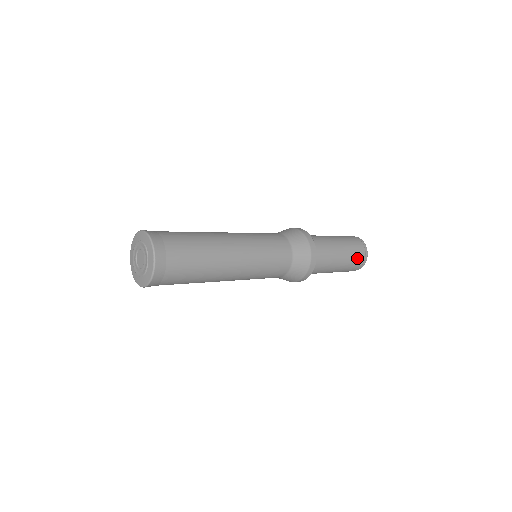
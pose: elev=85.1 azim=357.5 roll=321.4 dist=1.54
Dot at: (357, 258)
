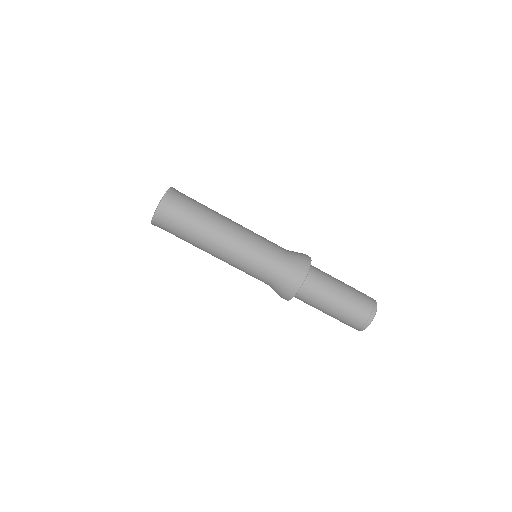
Dot at: (363, 299)
